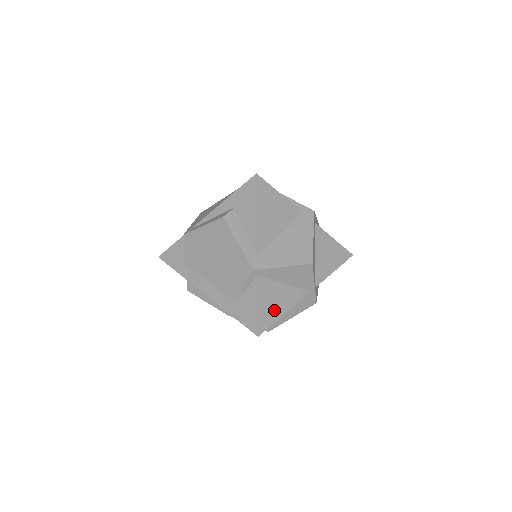
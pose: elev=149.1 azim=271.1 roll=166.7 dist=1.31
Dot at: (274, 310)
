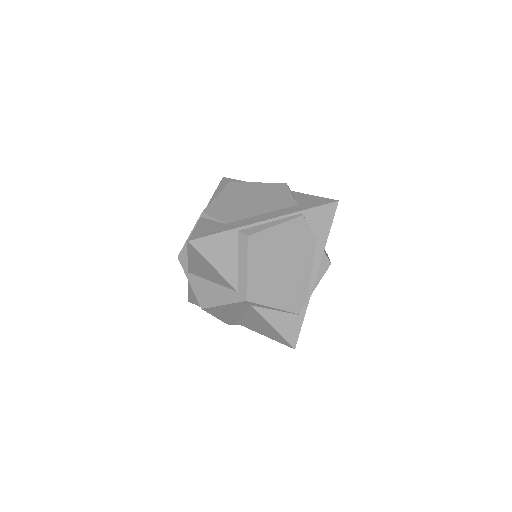
Dot at: occluded
